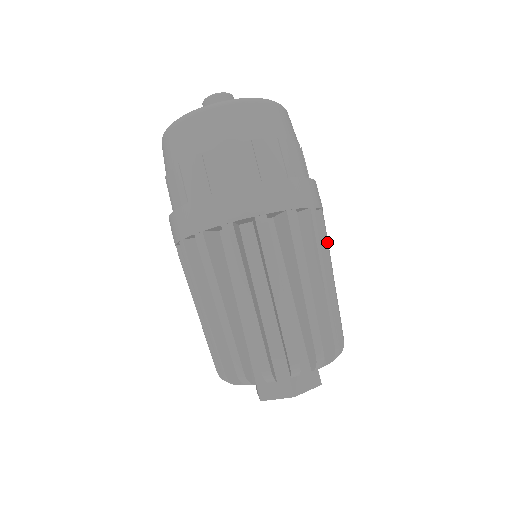
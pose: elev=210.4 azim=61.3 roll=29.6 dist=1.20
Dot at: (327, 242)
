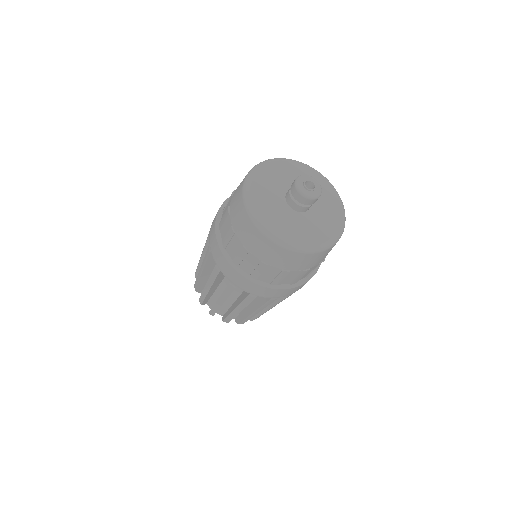
Dot at: occluded
